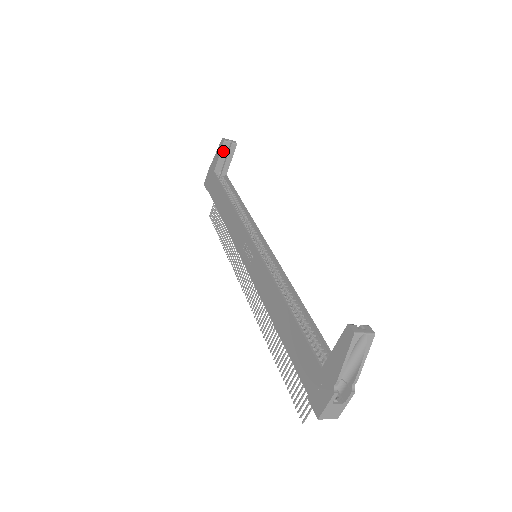
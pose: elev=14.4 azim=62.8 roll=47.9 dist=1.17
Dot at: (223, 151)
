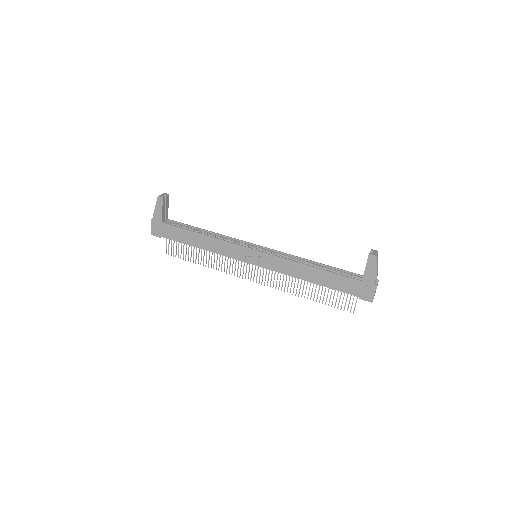
Dot at: (163, 205)
